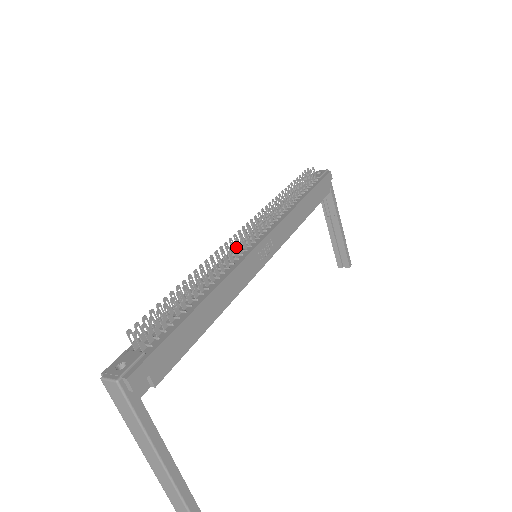
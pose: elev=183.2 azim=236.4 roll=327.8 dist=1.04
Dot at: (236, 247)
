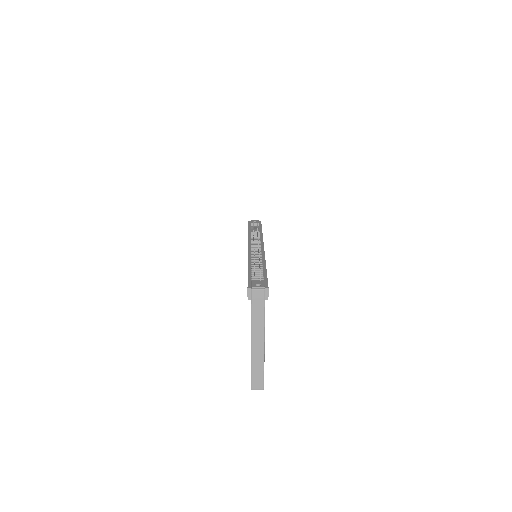
Dot at: (250, 248)
